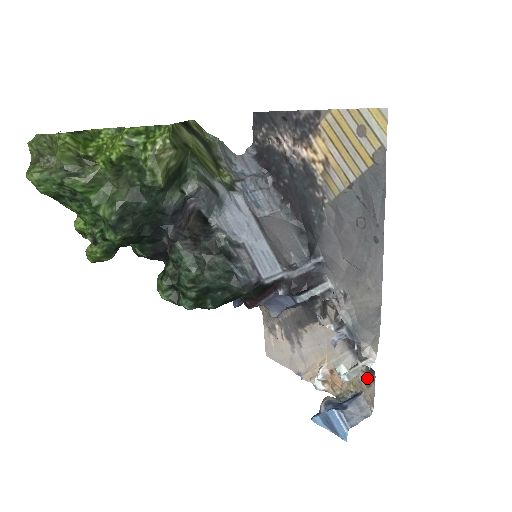
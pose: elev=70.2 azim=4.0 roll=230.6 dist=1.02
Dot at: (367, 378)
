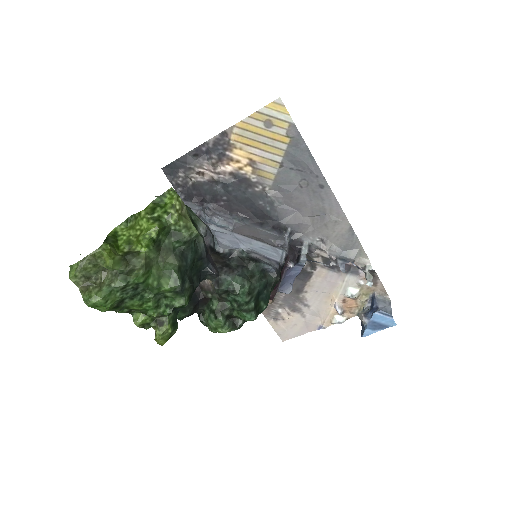
Dot at: (372, 280)
